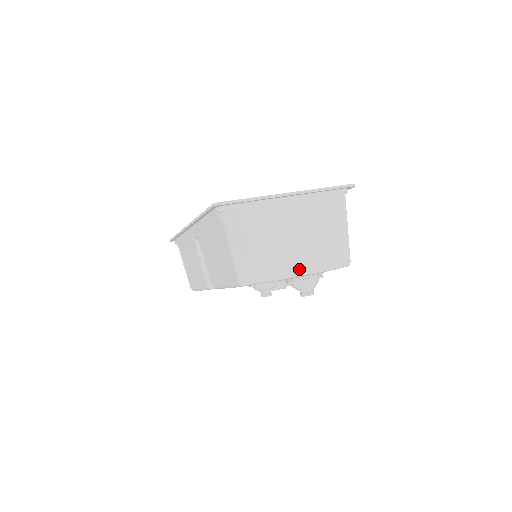
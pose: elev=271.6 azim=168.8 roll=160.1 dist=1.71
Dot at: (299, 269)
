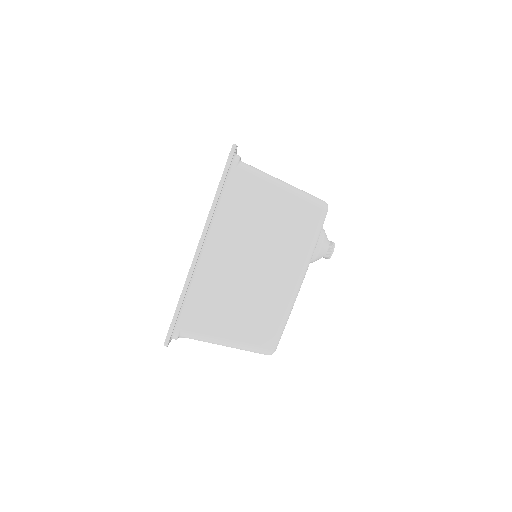
Dot at: (294, 279)
